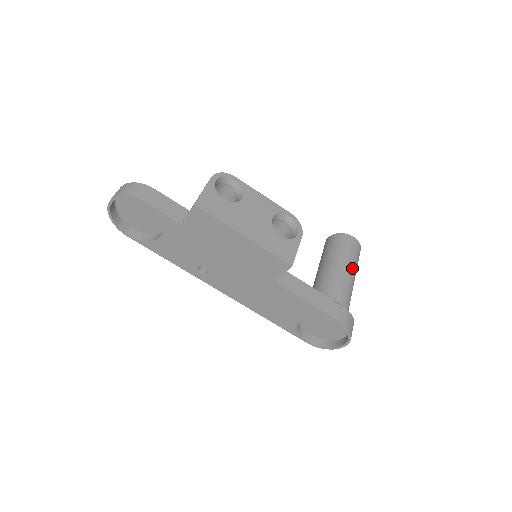
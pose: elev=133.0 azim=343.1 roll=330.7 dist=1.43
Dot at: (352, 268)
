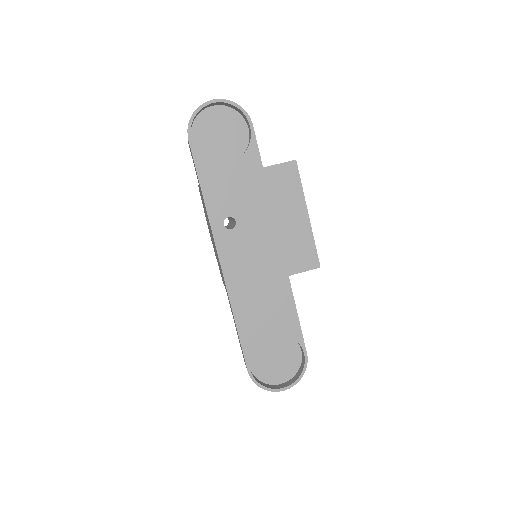
Dot at: occluded
